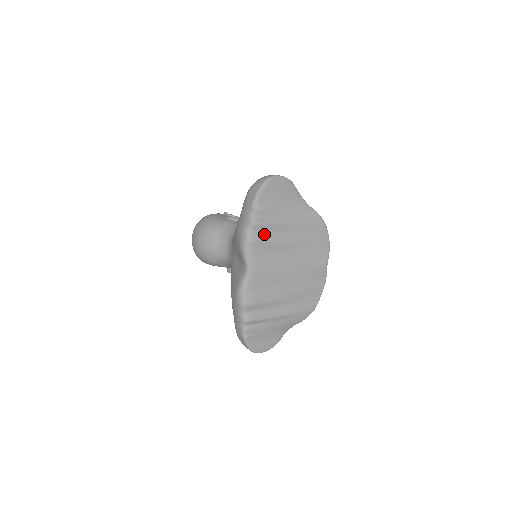
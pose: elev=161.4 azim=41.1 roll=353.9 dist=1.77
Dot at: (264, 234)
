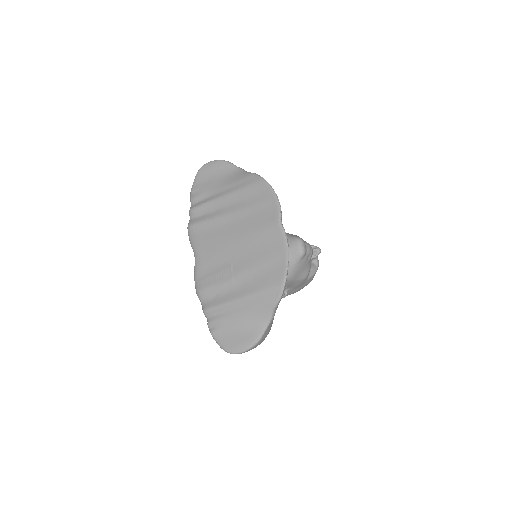
Dot at: (201, 217)
